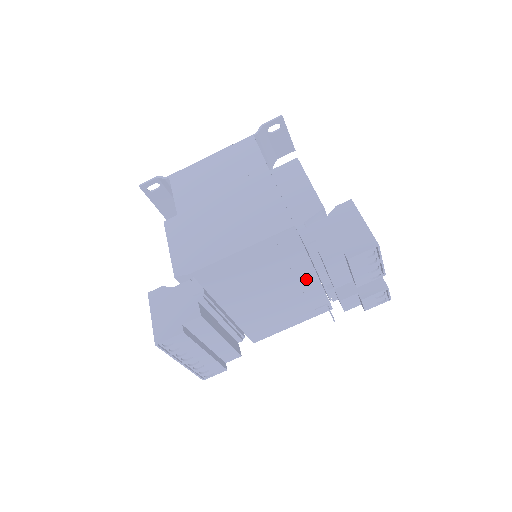
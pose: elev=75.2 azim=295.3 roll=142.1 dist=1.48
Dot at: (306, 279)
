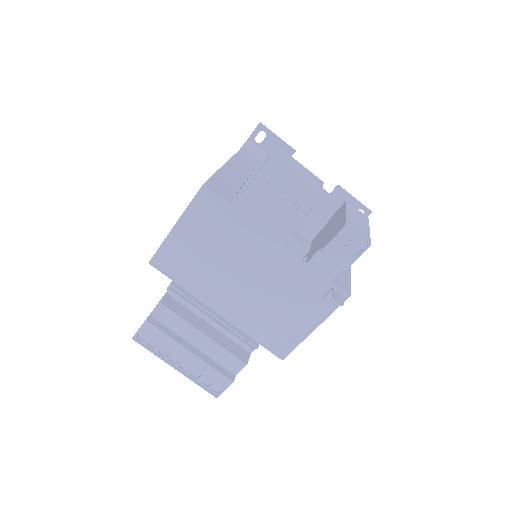
Dot at: (273, 252)
